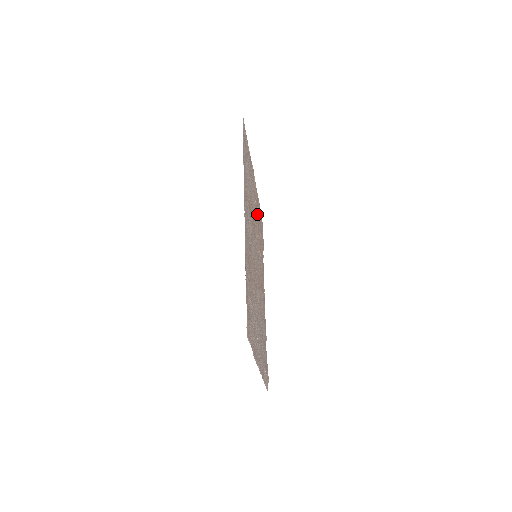
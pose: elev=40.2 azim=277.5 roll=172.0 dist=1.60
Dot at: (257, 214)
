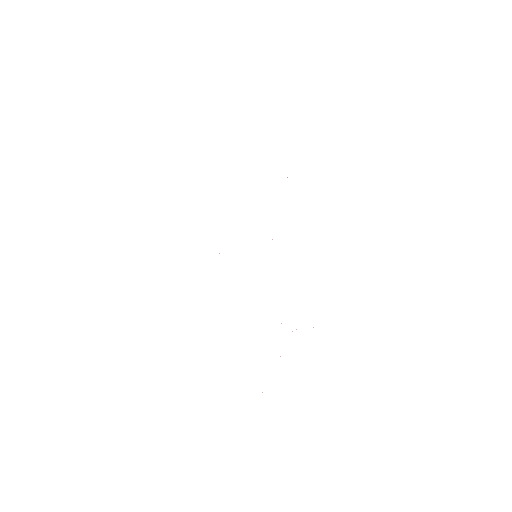
Dot at: occluded
